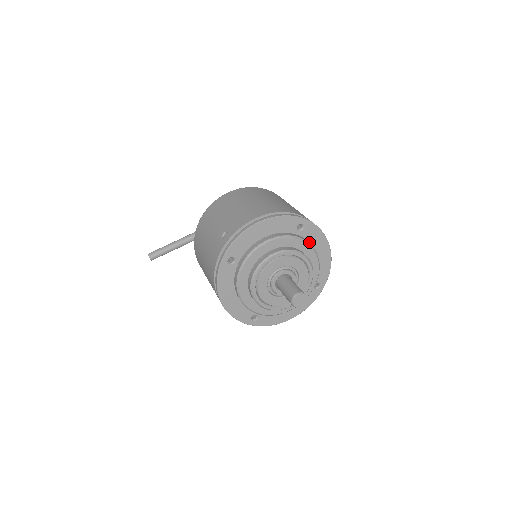
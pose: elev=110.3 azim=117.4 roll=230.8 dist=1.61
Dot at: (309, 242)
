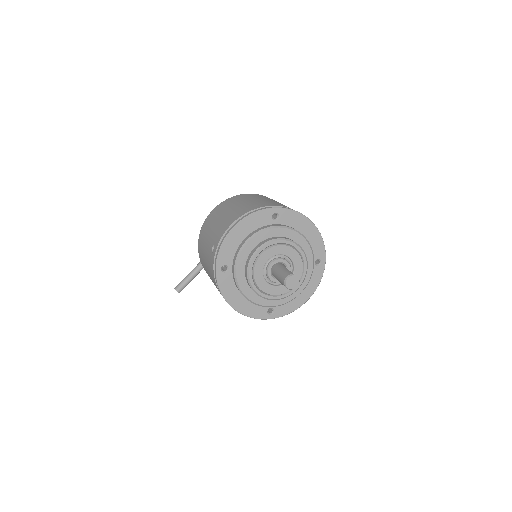
Dot at: (290, 226)
